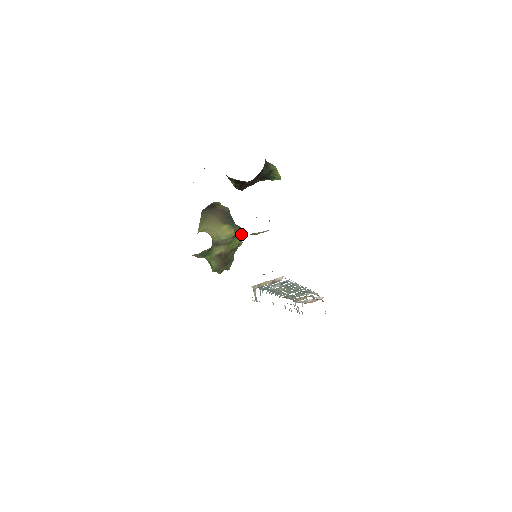
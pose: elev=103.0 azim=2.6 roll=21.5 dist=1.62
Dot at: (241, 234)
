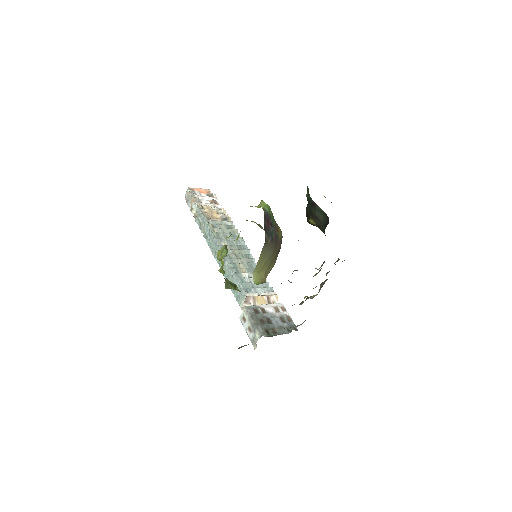
Dot at: occluded
